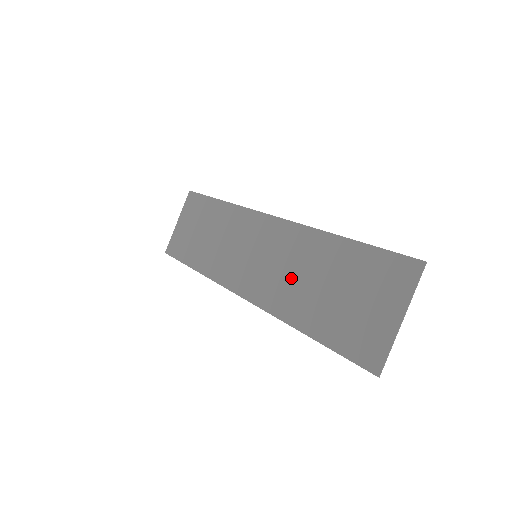
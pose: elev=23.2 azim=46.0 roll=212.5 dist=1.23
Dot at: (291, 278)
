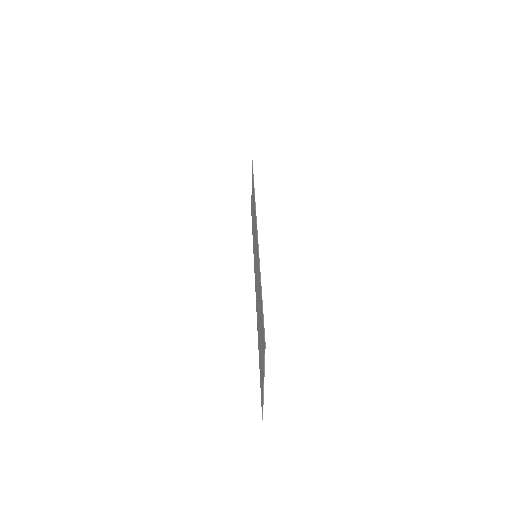
Dot at: (257, 294)
